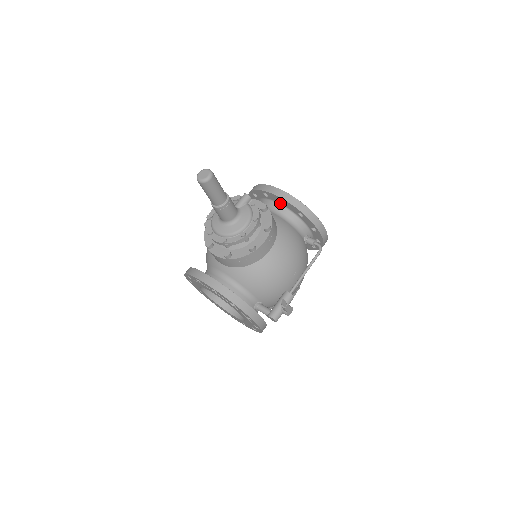
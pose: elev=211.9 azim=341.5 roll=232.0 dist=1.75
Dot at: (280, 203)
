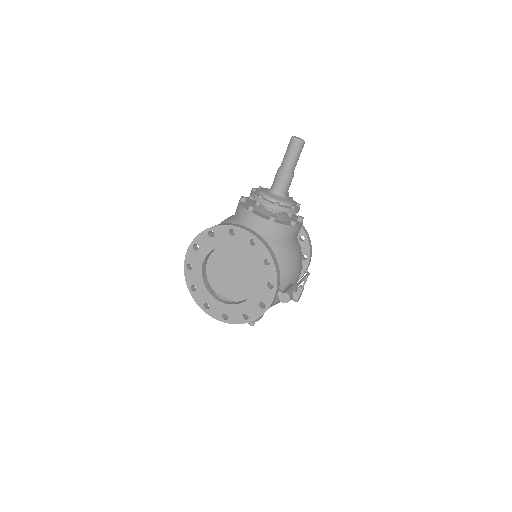
Dot at: occluded
